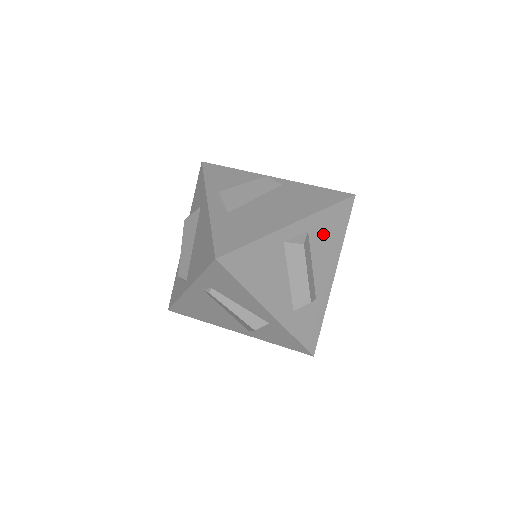
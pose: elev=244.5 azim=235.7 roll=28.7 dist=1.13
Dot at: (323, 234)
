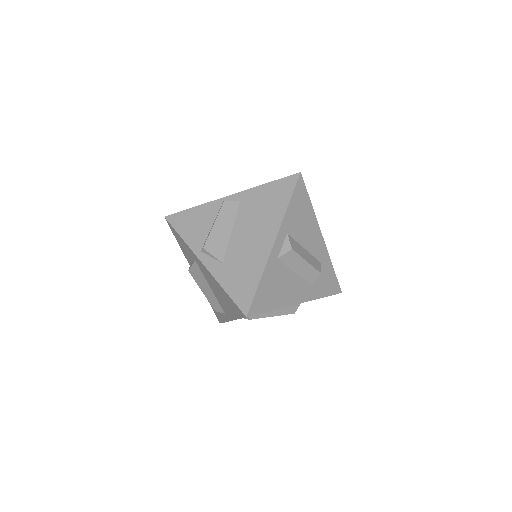
Dot at: (298, 223)
